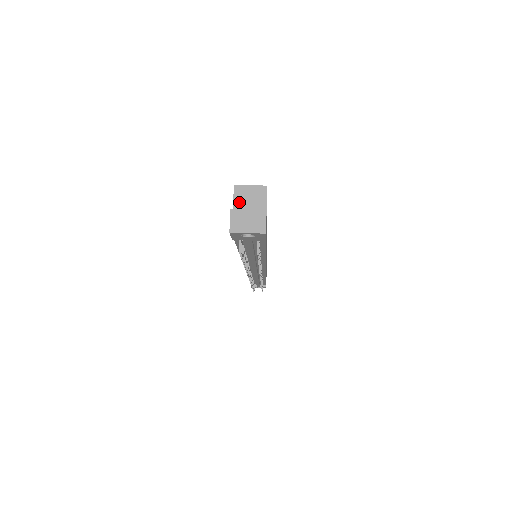
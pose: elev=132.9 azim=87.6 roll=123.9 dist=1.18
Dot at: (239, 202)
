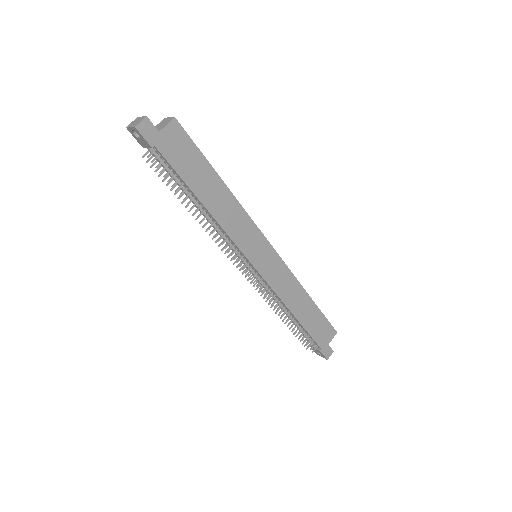
Dot at: (158, 126)
